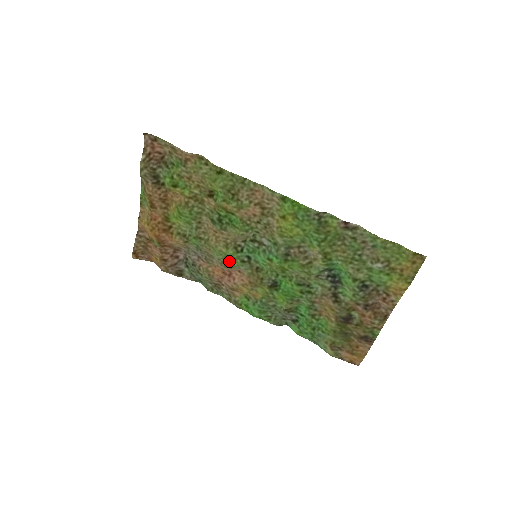
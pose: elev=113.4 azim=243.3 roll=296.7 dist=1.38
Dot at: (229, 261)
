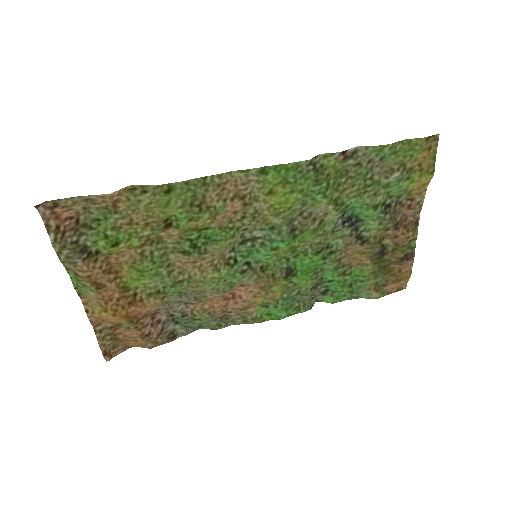
Dot at: (226, 283)
